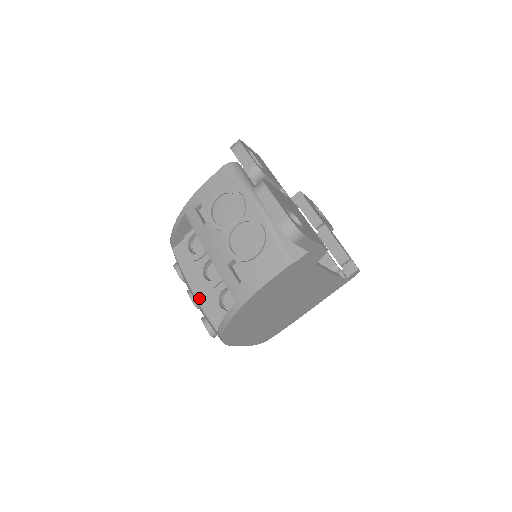
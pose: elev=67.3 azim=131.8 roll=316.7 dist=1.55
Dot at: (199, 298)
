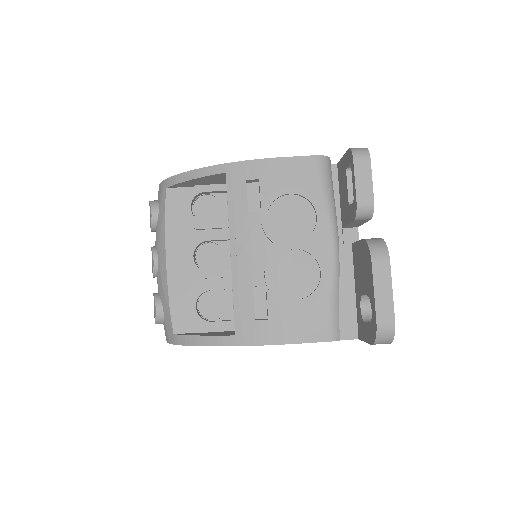
Dot at: (171, 277)
